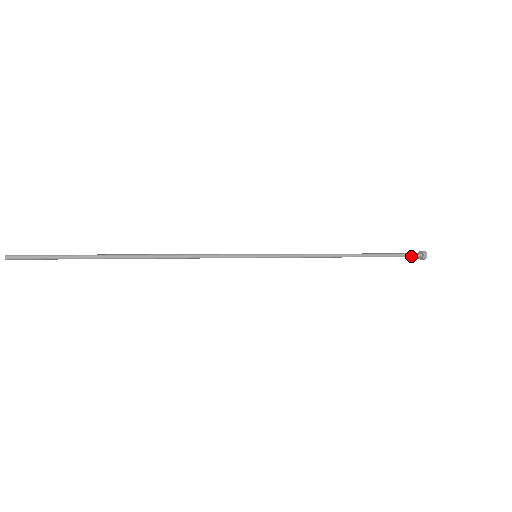
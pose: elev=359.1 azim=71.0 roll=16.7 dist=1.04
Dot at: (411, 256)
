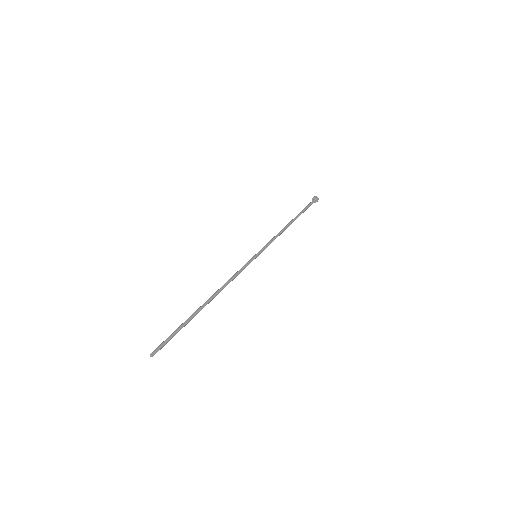
Dot at: occluded
